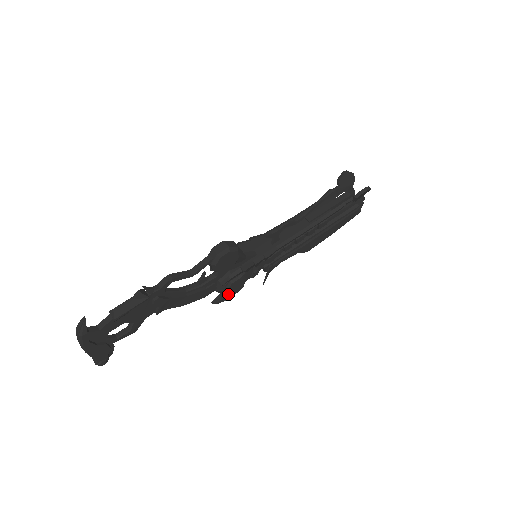
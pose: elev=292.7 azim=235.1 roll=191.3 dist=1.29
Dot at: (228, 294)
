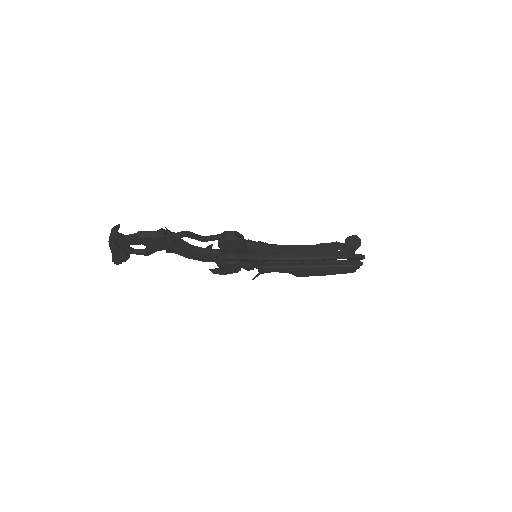
Dot at: occluded
